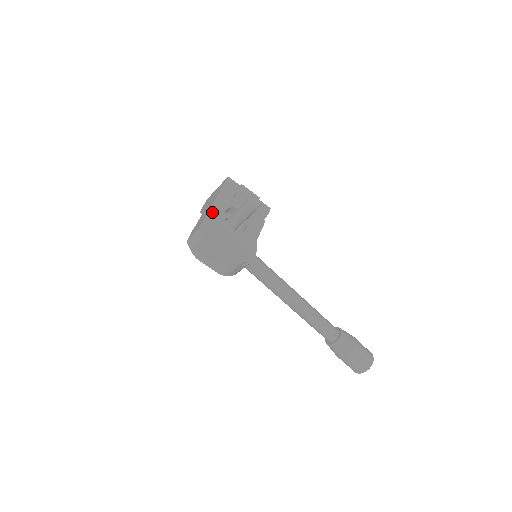
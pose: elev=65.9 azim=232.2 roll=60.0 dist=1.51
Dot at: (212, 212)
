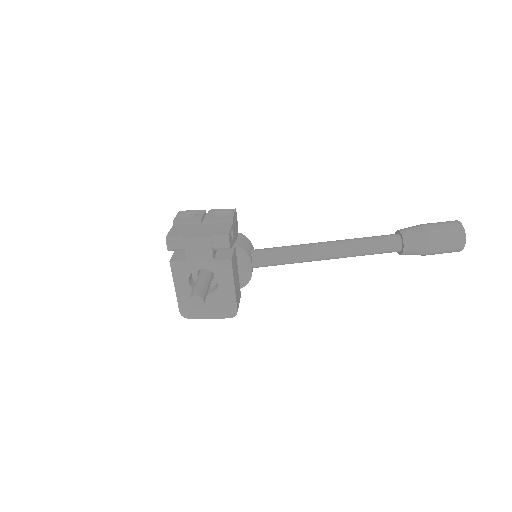
Dot at: (179, 292)
